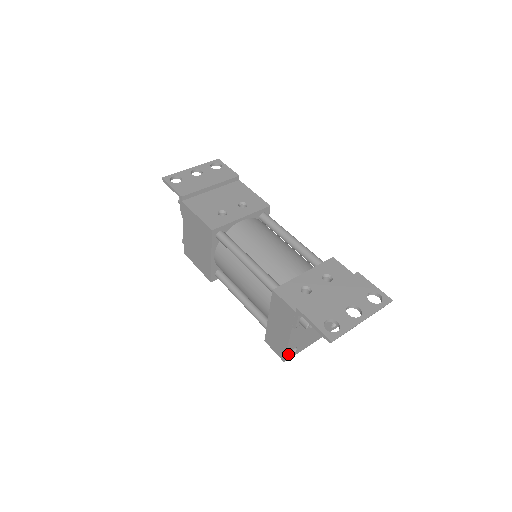
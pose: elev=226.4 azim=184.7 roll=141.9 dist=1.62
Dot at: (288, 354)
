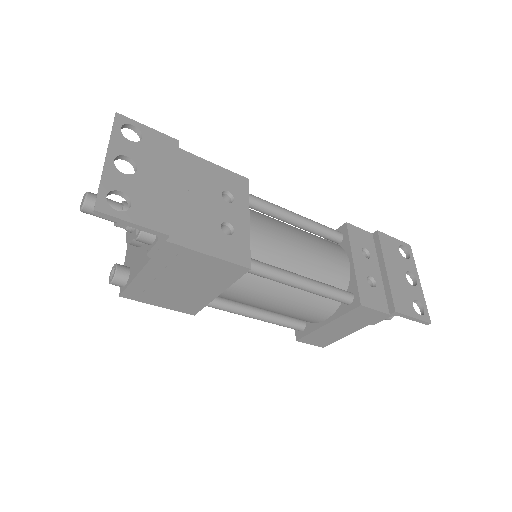
Dot at: occluded
